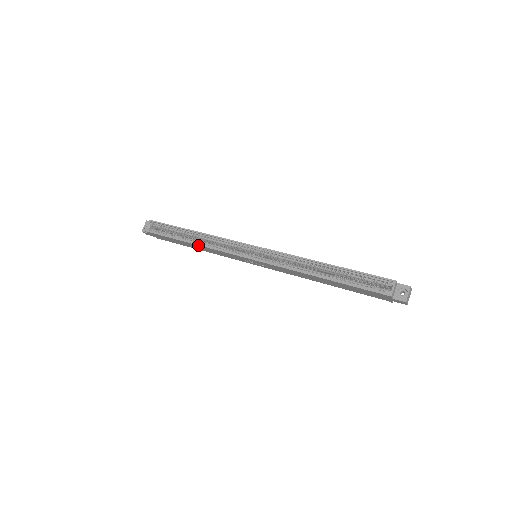
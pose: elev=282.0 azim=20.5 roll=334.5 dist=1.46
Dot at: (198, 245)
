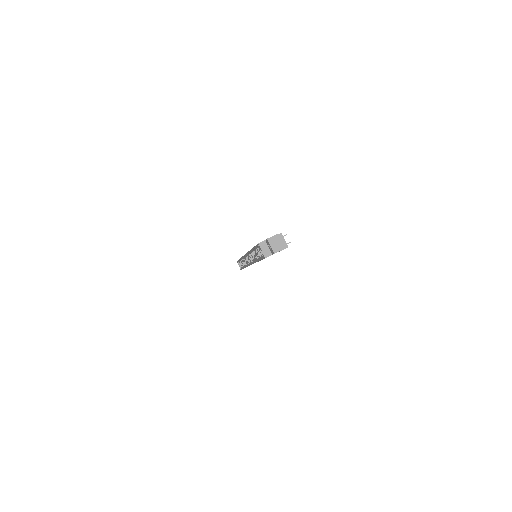
Dot at: occluded
